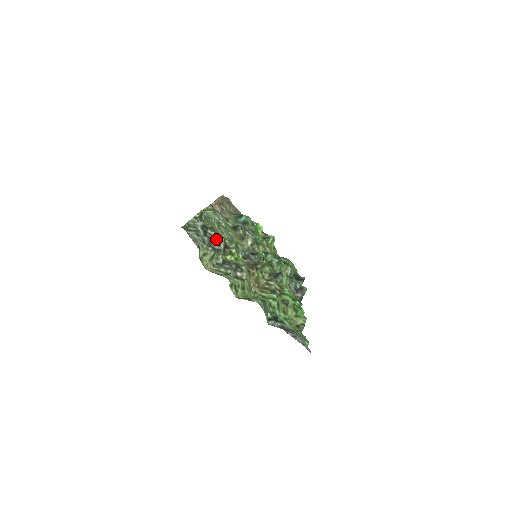
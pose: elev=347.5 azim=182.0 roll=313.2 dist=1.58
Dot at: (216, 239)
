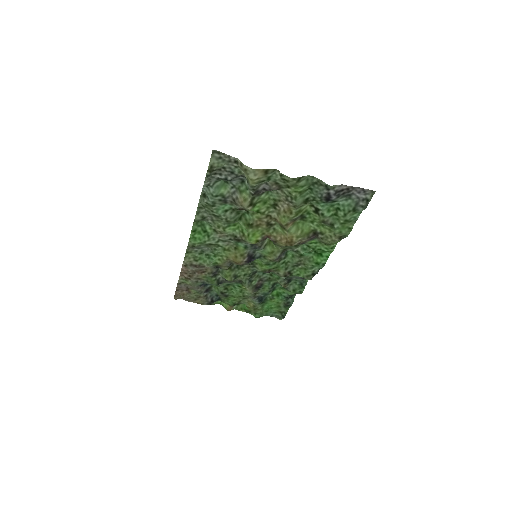
Dot at: (235, 182)
